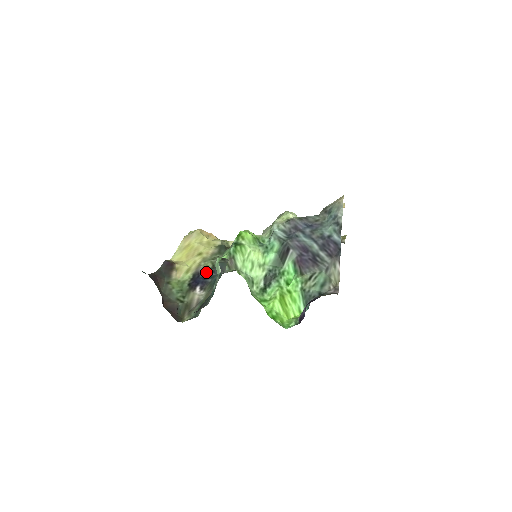
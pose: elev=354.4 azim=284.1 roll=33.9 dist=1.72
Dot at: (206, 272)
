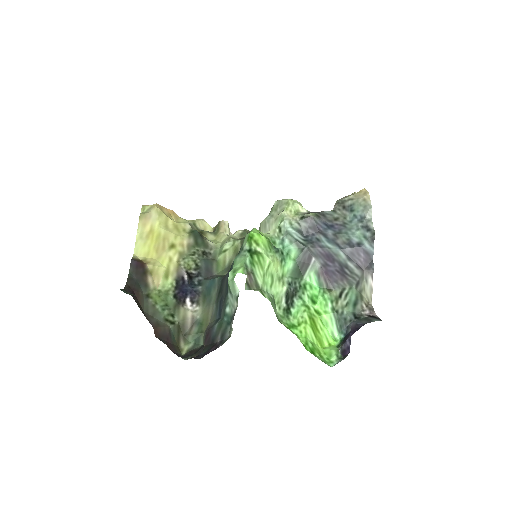
Dot at: (191, 275)
